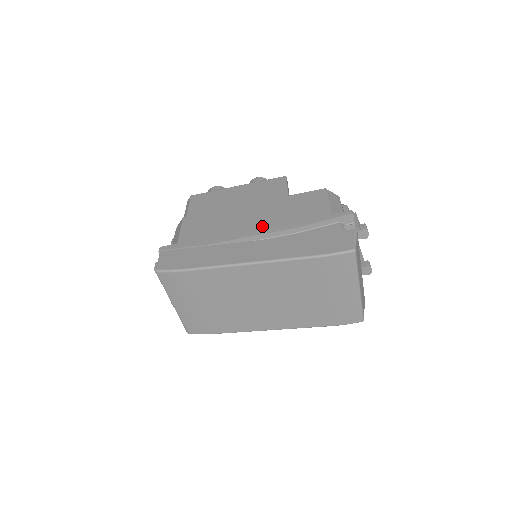
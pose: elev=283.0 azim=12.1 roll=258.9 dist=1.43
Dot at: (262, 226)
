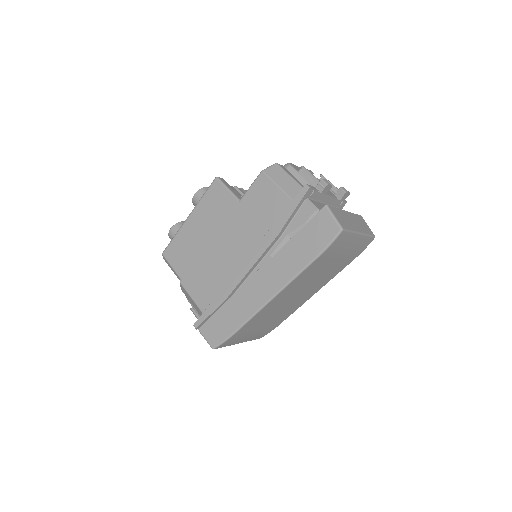
Dot at: (249, 252)
